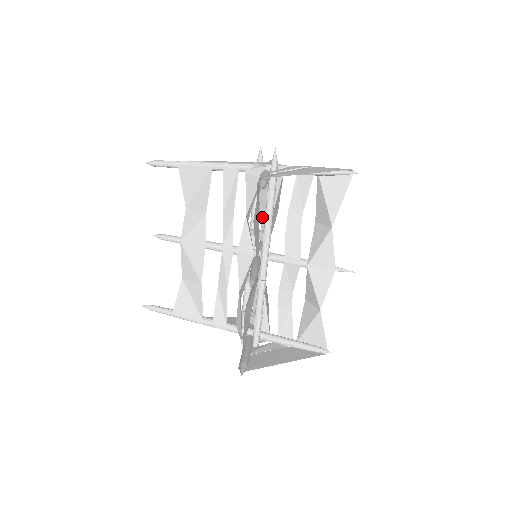
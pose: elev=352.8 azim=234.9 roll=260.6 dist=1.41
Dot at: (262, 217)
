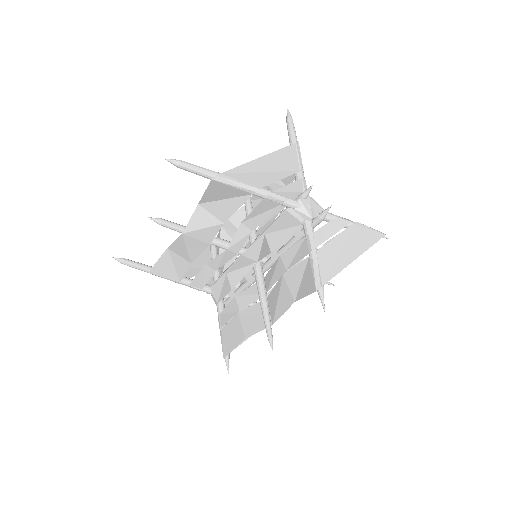
Dot at: occluded
